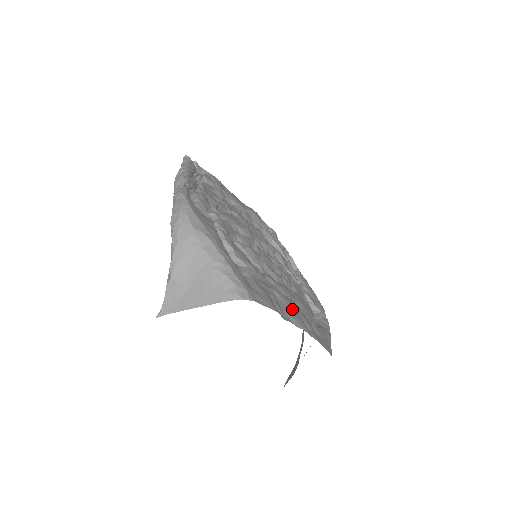
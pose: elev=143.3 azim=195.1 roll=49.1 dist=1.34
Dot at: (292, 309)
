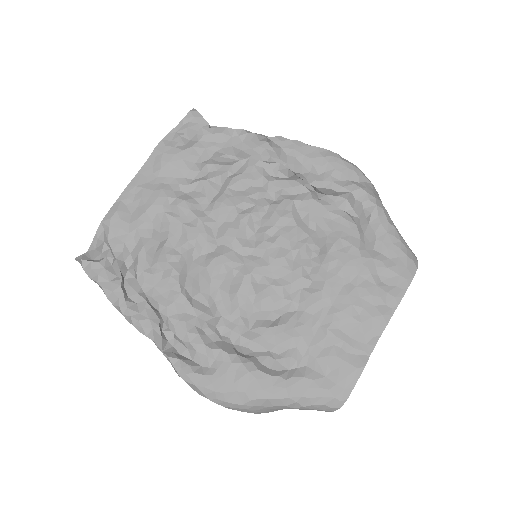
Dot at: (356, 312)
